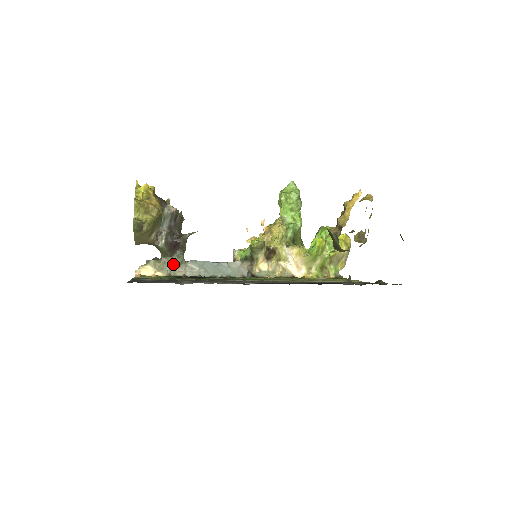
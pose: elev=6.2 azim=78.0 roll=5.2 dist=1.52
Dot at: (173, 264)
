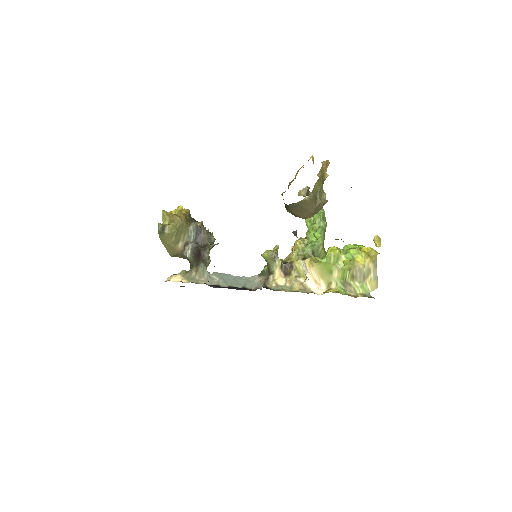
Dot at: (197, 274)
